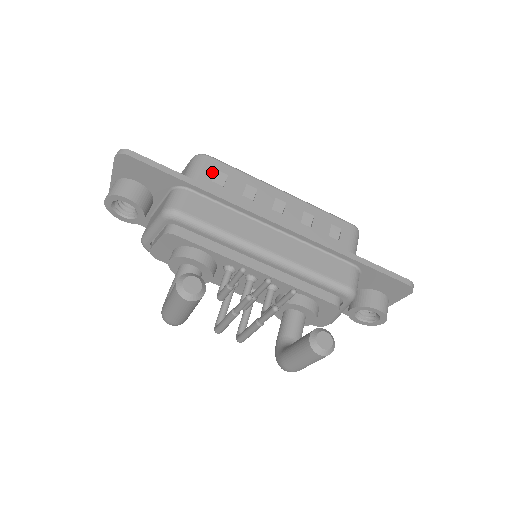
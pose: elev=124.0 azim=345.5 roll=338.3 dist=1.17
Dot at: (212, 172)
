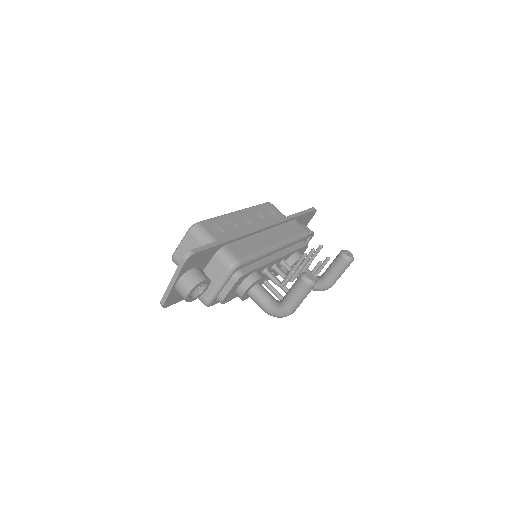
Dot at: (212, 229)
